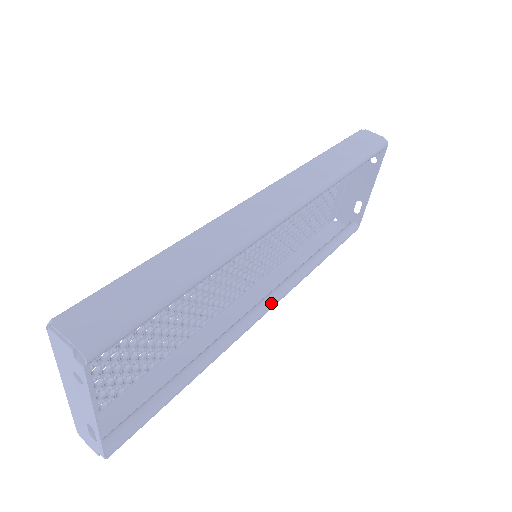
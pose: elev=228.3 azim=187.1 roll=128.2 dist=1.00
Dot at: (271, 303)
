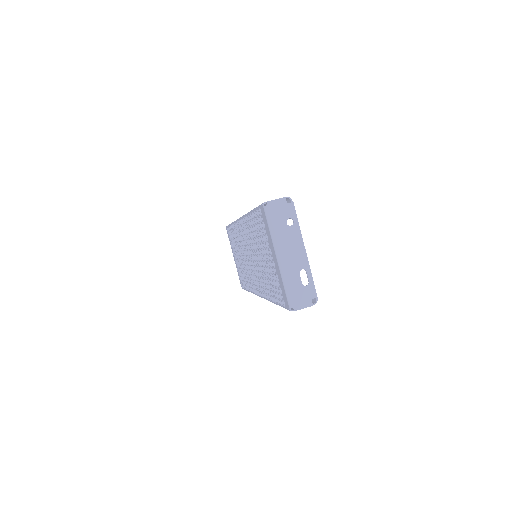
Dot at: occluded
